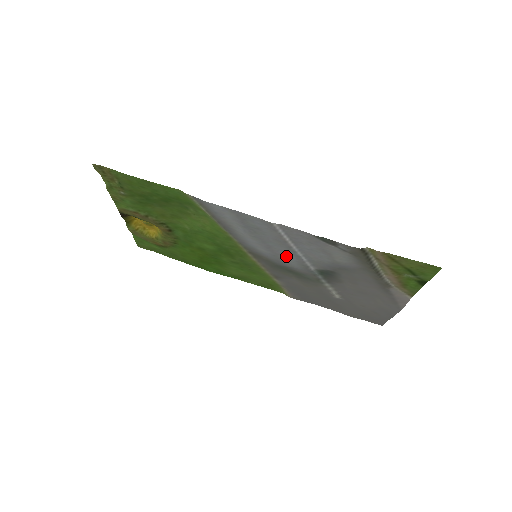
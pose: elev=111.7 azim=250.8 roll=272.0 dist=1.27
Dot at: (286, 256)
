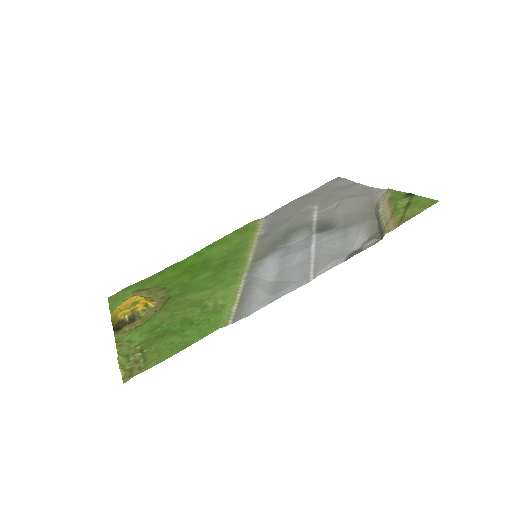
Dot at: (294, 251)
